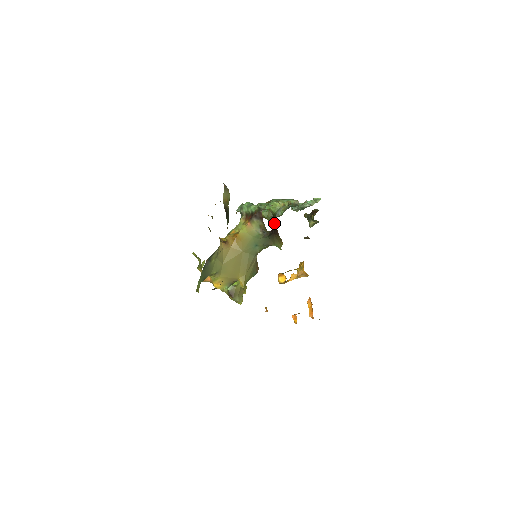
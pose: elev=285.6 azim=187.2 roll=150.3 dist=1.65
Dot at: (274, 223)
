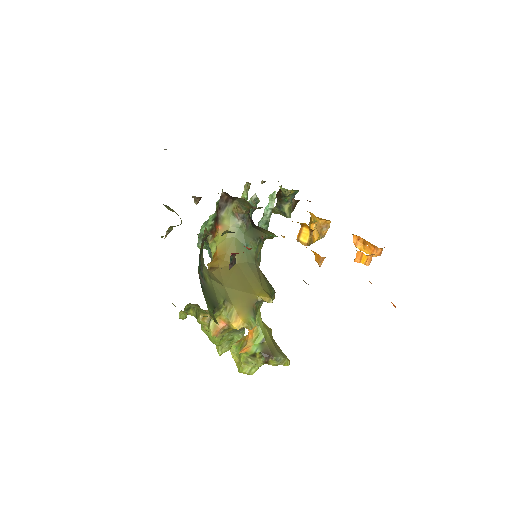
Dot at: occluded
